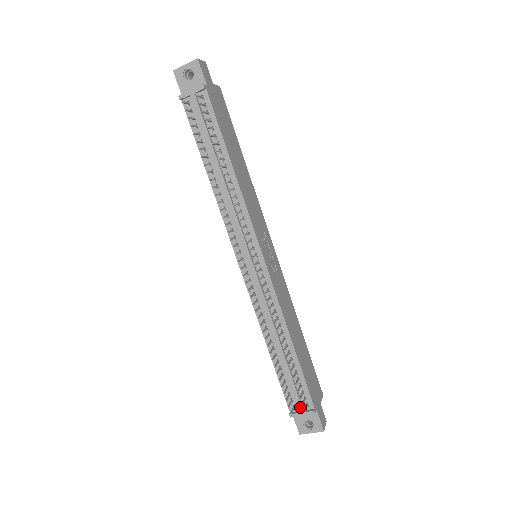
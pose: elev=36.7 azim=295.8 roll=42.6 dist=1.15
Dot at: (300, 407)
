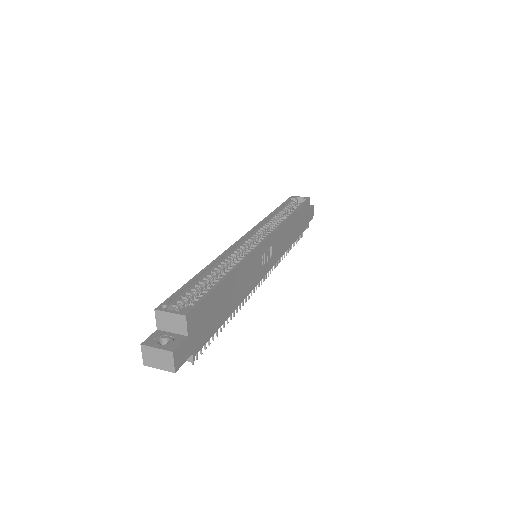
Dot at: occluded
